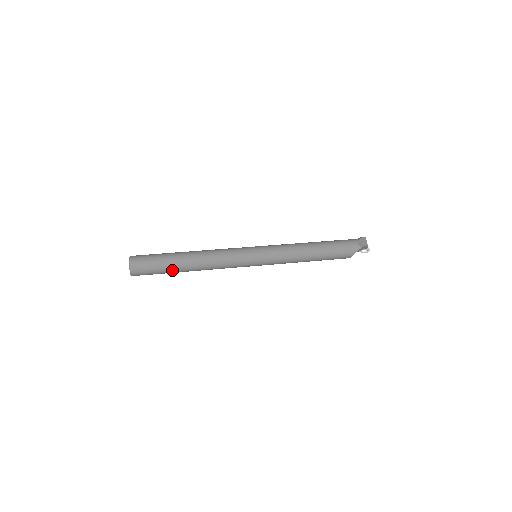
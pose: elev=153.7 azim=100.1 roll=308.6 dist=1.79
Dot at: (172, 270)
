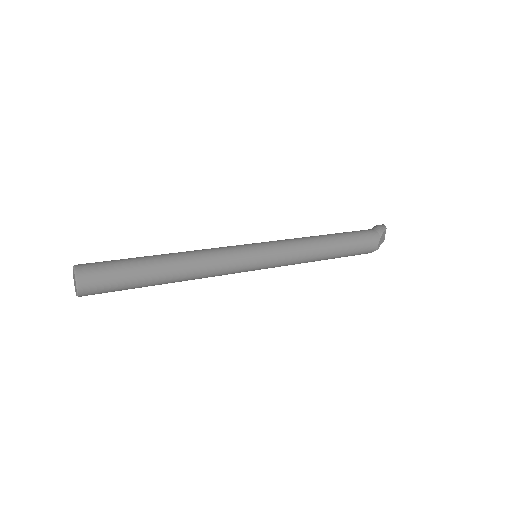
Dot at: occluded
